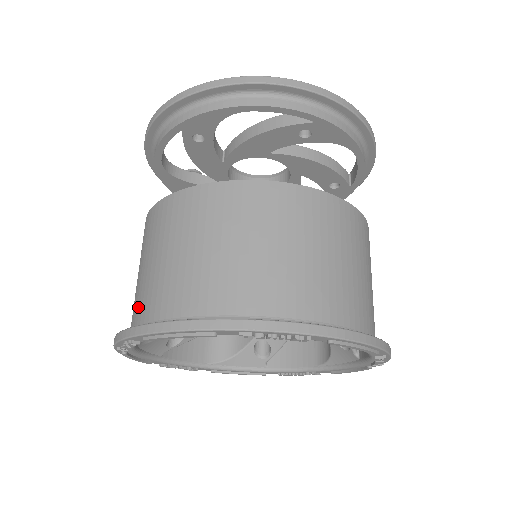
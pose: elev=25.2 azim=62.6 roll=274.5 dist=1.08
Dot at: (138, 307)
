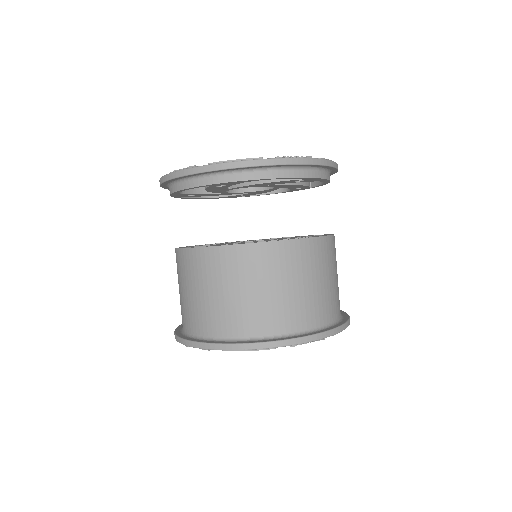
Dot at: occluded
